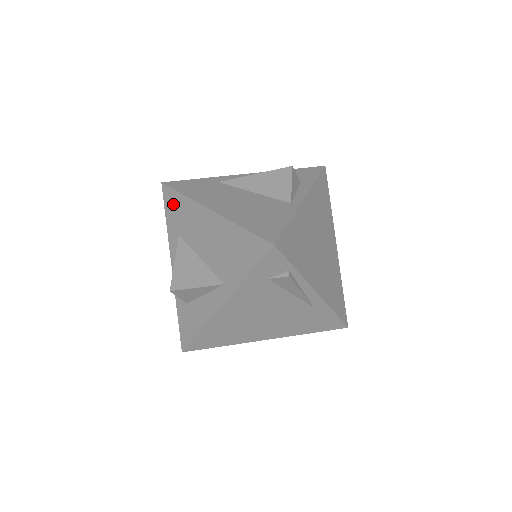
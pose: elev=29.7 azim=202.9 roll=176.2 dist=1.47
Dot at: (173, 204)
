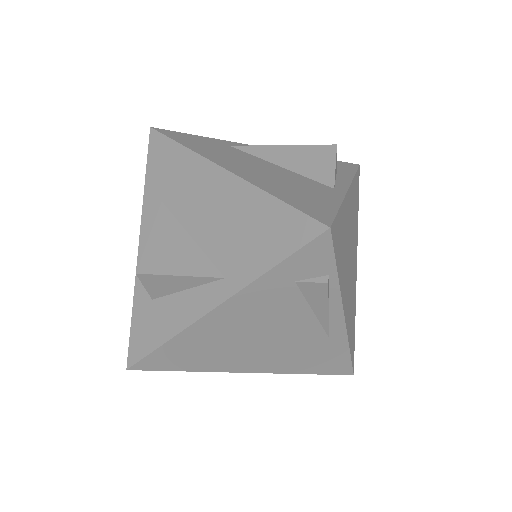
Dot at: (163, 157)
